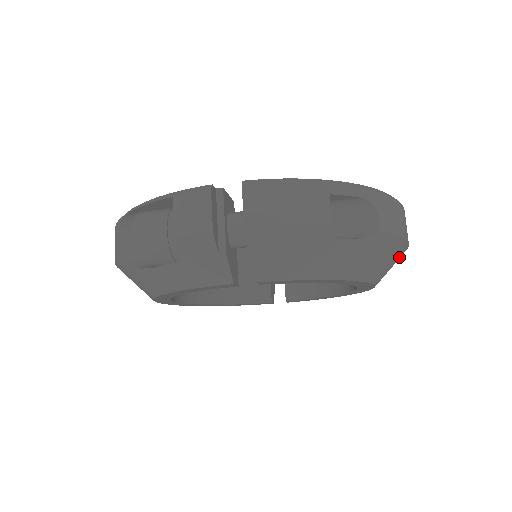
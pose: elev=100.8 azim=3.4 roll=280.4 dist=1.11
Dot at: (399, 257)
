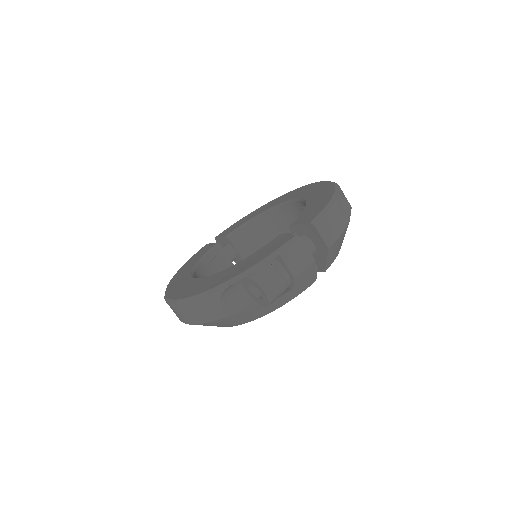
Dot at: occluded
